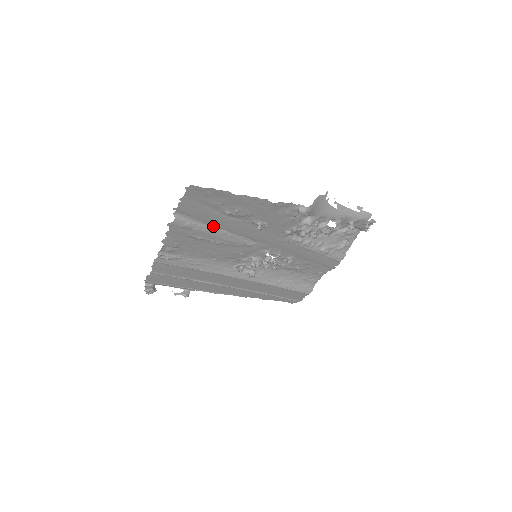
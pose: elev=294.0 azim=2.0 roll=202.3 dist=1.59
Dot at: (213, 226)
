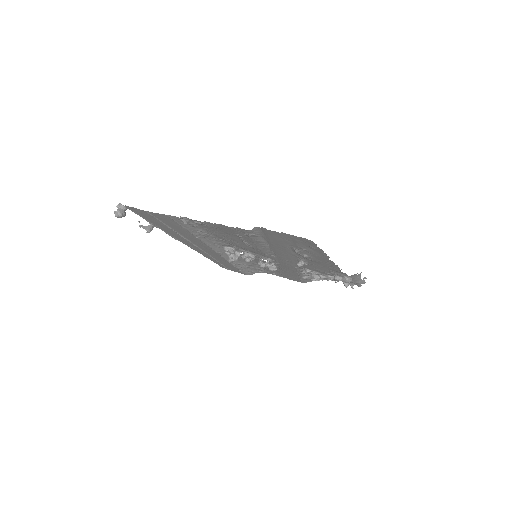
Dot at: (266, 241)
